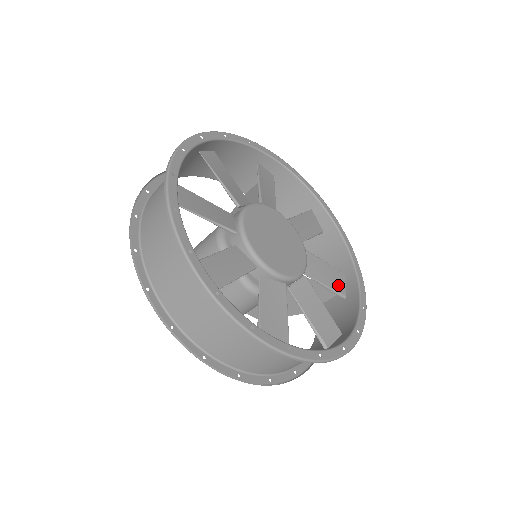
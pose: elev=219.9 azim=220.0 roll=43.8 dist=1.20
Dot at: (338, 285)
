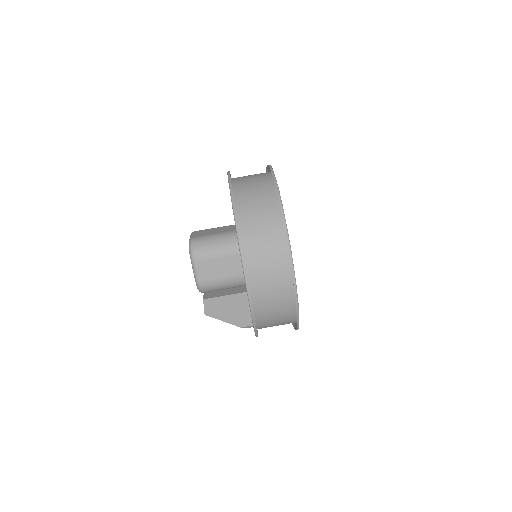
Dot at: occluded
